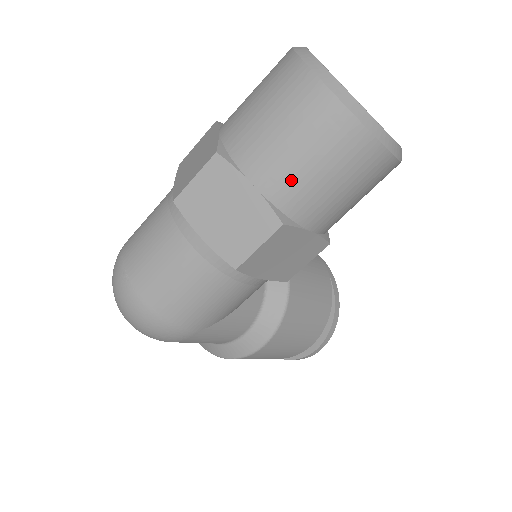
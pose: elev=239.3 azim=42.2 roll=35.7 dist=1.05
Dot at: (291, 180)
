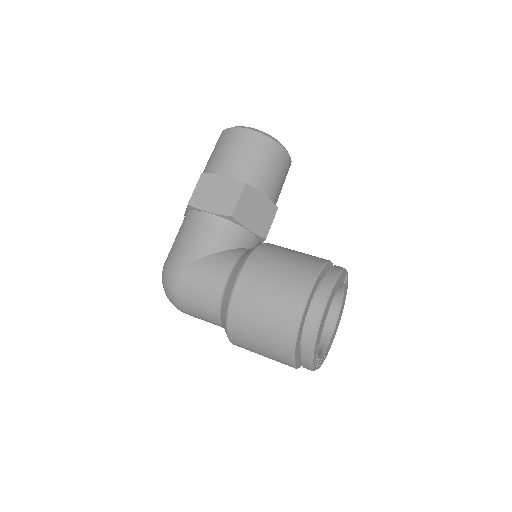
Dot at: (209, 163)
